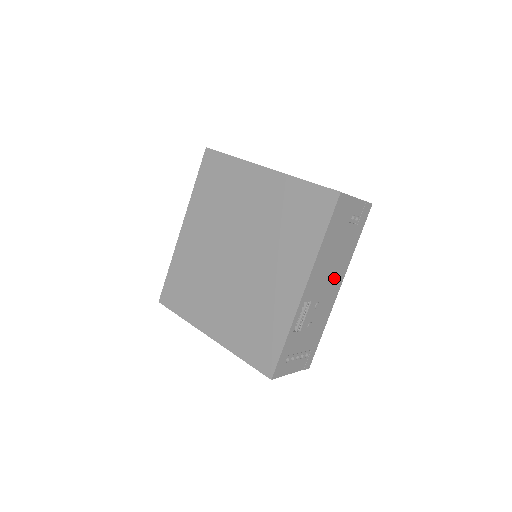
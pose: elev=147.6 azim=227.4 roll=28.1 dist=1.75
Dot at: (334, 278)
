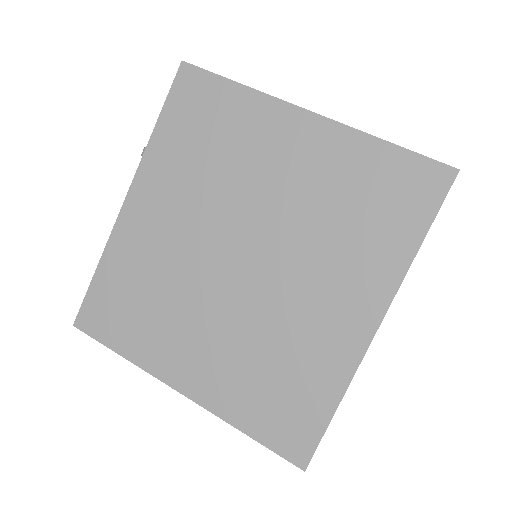
Dot at: occluded
